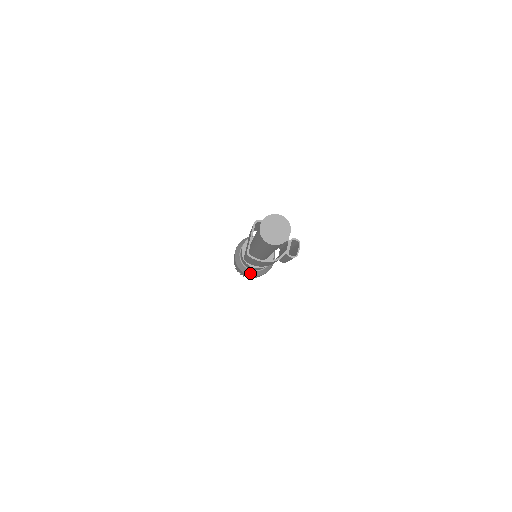
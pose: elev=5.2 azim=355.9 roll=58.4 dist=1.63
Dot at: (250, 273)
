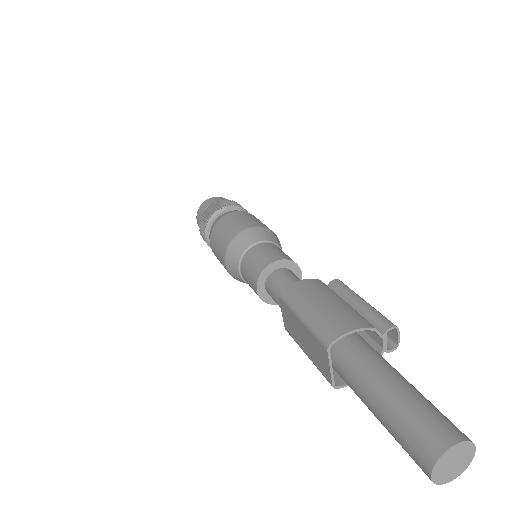
Dot at: occluded
